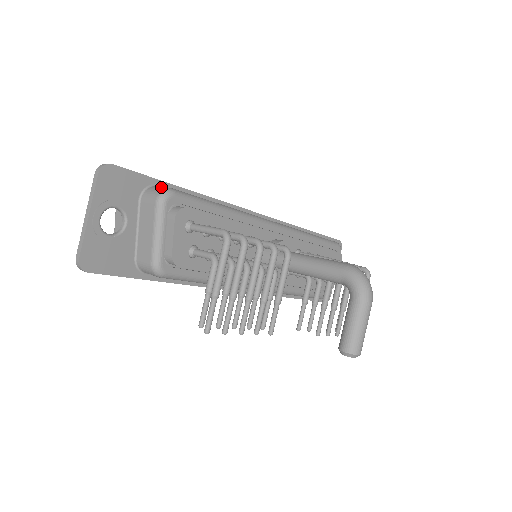
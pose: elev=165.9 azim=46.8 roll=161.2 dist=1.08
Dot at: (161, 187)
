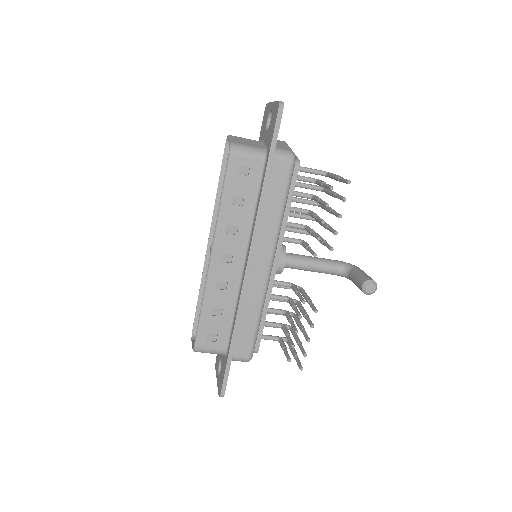
Dot at: occluded
